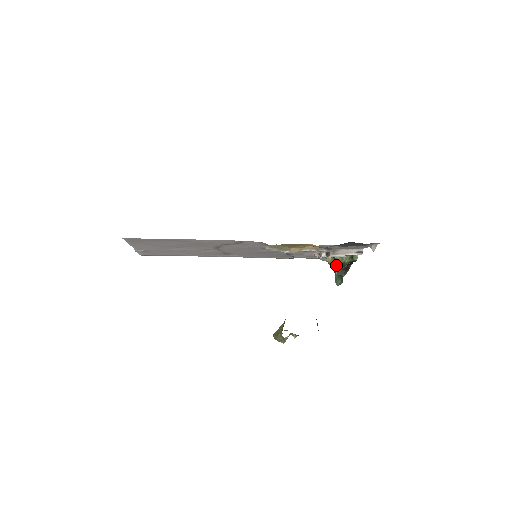
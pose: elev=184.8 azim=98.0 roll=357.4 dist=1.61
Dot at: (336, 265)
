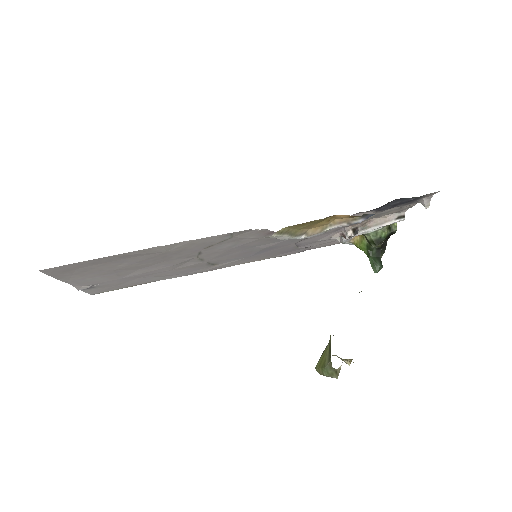
Dot at: (368, 244)
